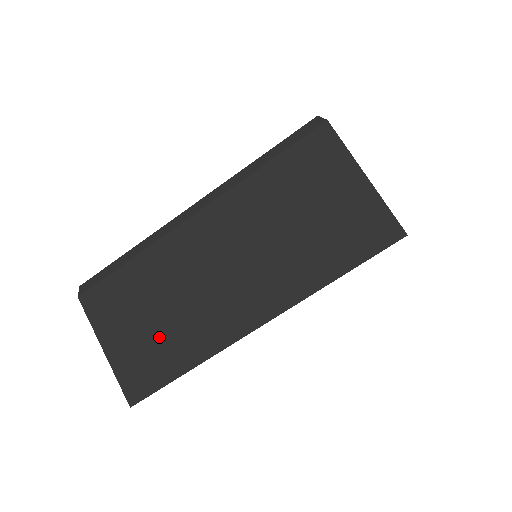
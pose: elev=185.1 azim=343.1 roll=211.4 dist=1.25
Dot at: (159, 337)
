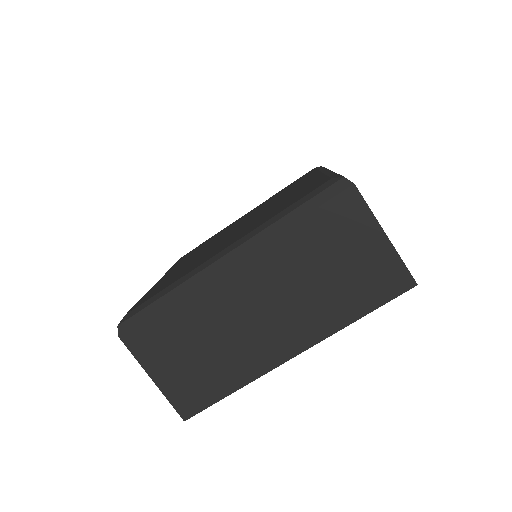
Dot at: (205, 367)
